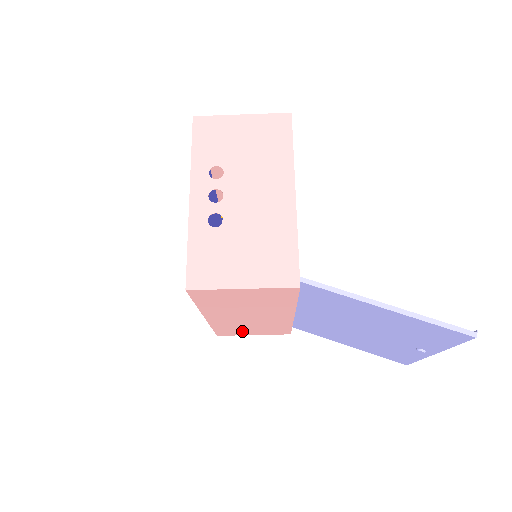
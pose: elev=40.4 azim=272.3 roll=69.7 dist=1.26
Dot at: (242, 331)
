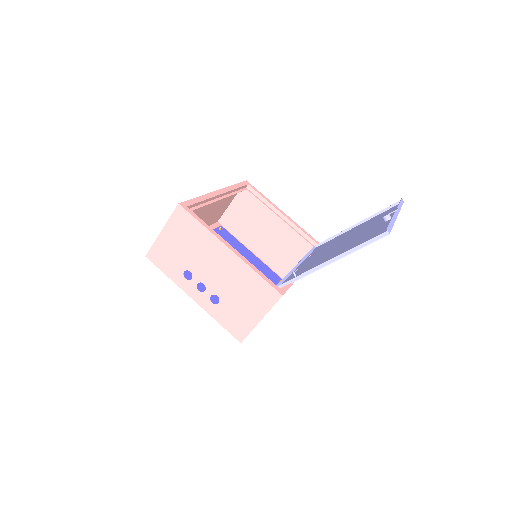
Dot at: occluded
